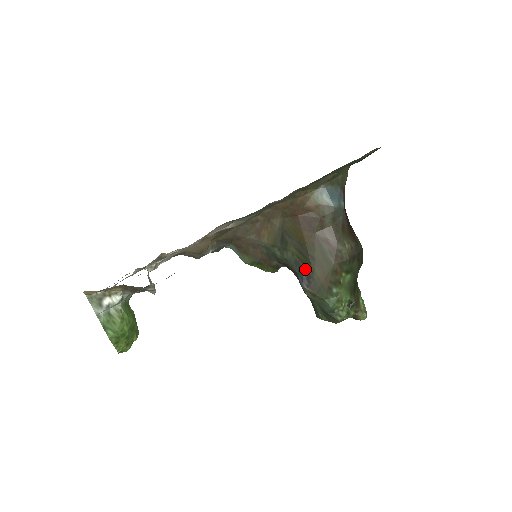
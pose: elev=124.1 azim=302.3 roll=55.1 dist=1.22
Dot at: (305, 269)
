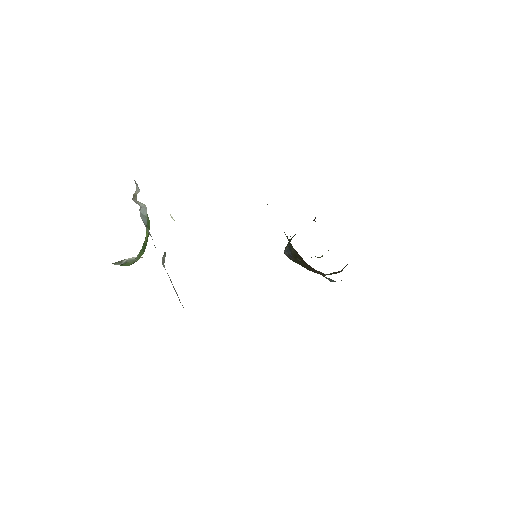
Dot at: (292, 255)
